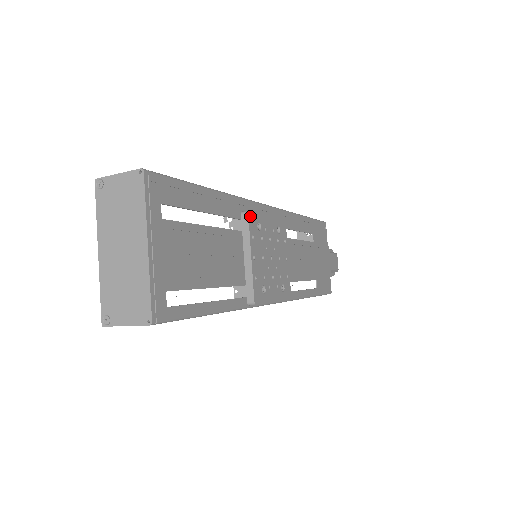
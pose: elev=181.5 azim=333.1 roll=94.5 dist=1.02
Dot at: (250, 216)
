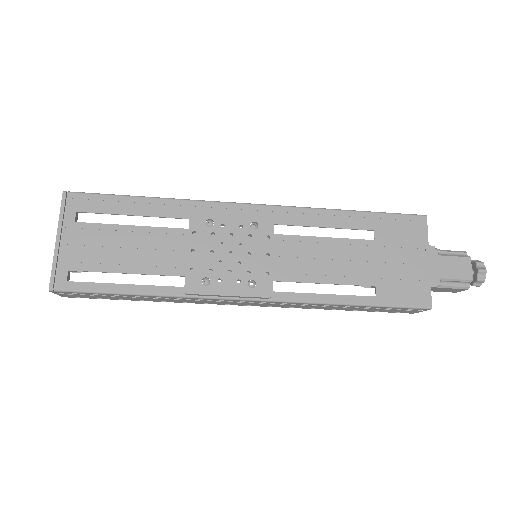
Dot at: (194, 214)
